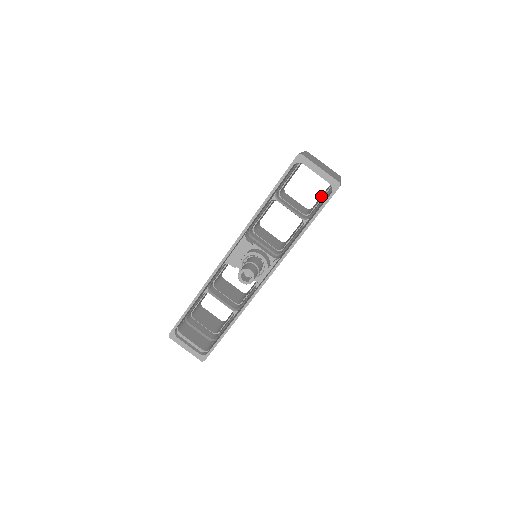
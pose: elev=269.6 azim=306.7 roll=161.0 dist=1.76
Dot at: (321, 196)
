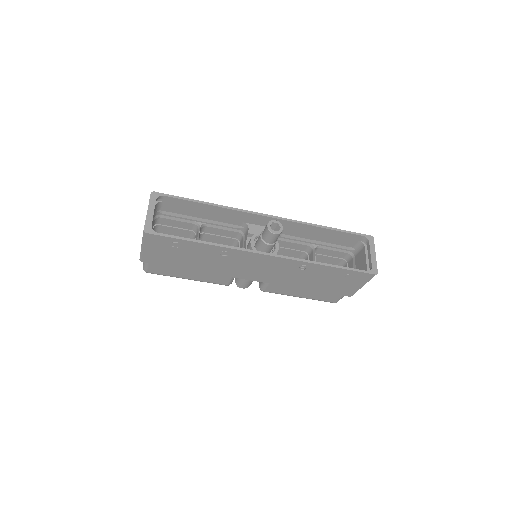
Dot at: (321, 296)
